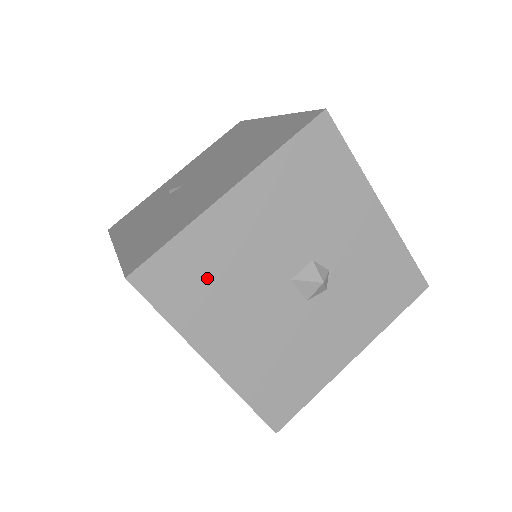
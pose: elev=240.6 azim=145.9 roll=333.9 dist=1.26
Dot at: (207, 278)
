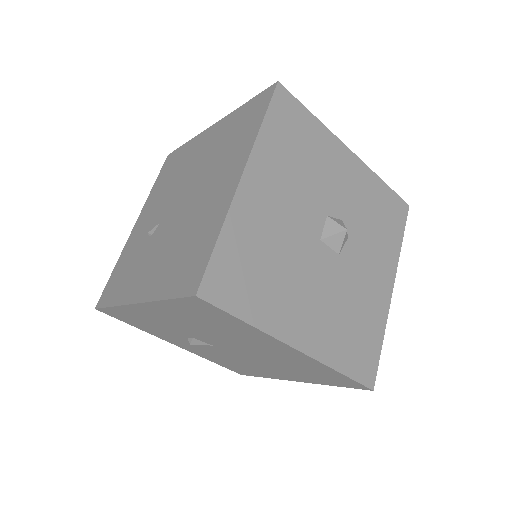
Dot at: (260, 266)
